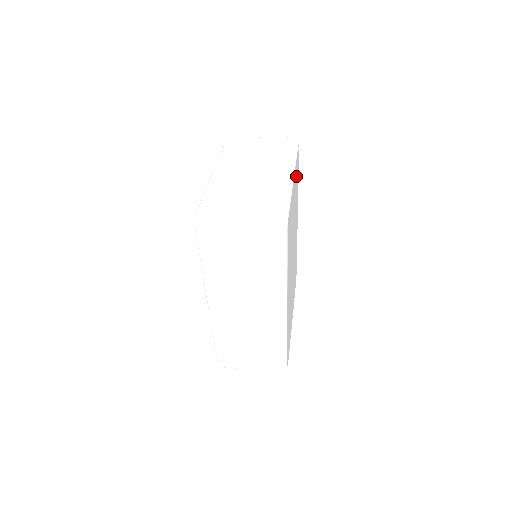
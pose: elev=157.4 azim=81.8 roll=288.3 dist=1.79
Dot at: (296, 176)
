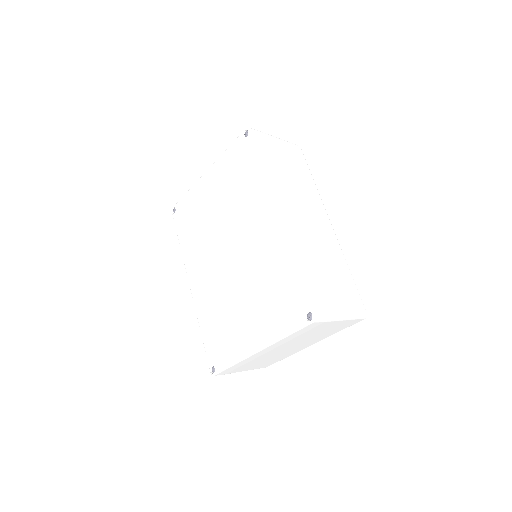
Dot at: occluded
